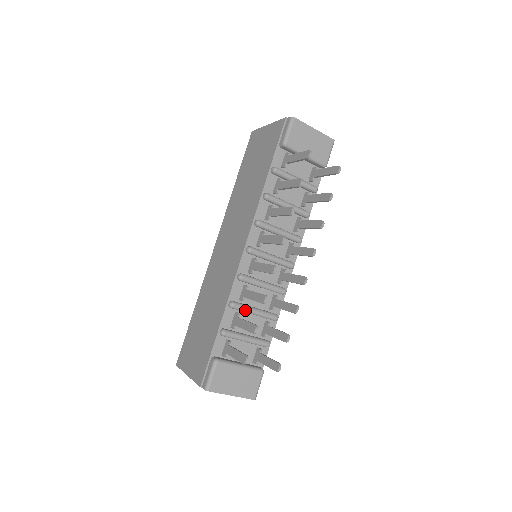
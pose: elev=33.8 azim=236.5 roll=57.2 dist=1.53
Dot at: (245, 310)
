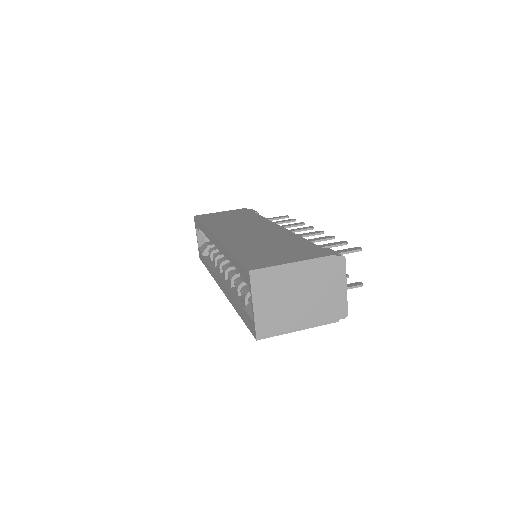
Dot at: occluded
